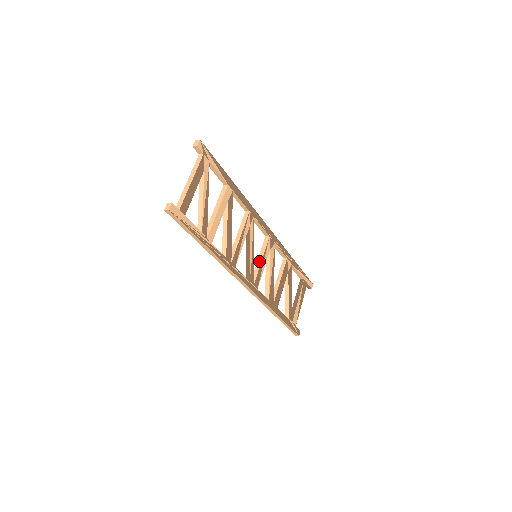
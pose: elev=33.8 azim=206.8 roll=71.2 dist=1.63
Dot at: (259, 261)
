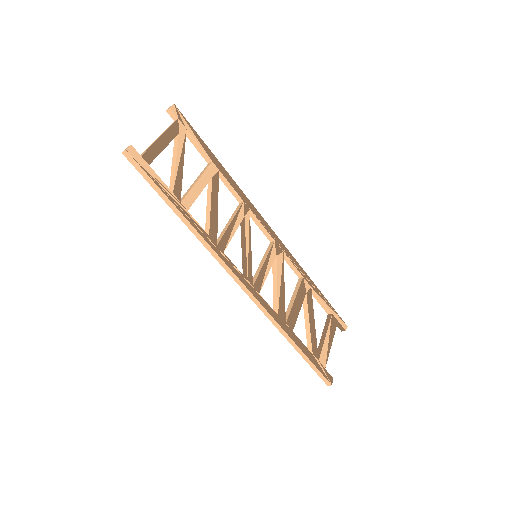
Dot at: (261, 264)
